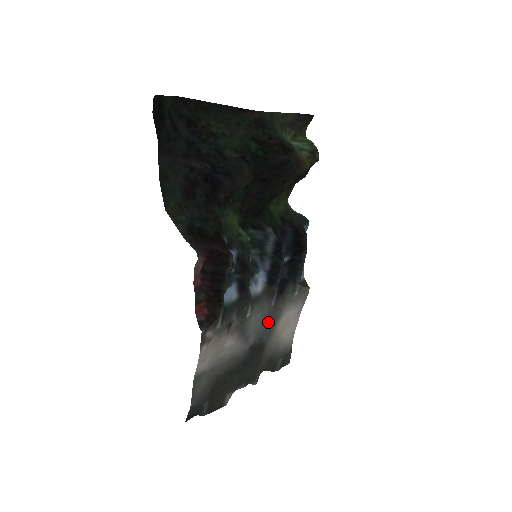
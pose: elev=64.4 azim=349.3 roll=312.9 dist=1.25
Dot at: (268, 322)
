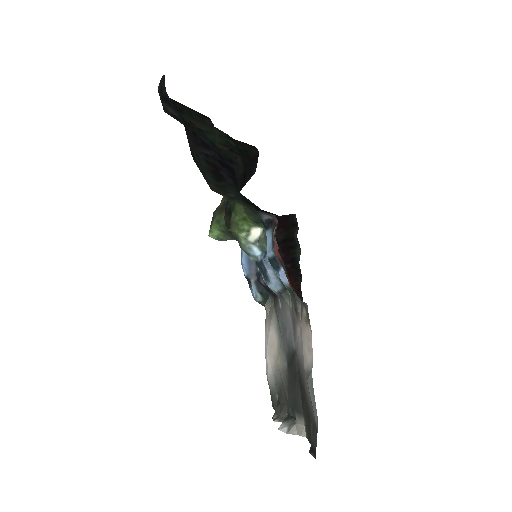
Dot at: (283, 328)
